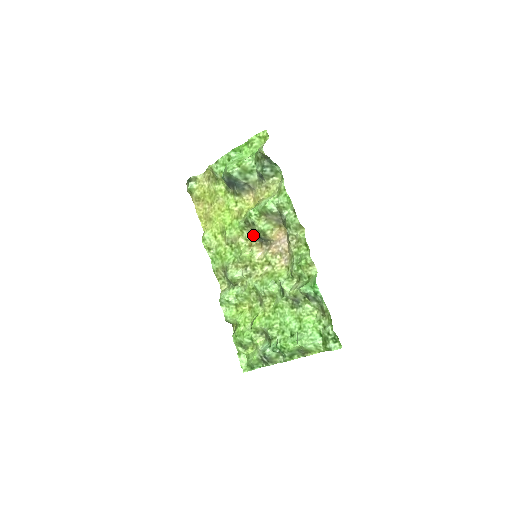
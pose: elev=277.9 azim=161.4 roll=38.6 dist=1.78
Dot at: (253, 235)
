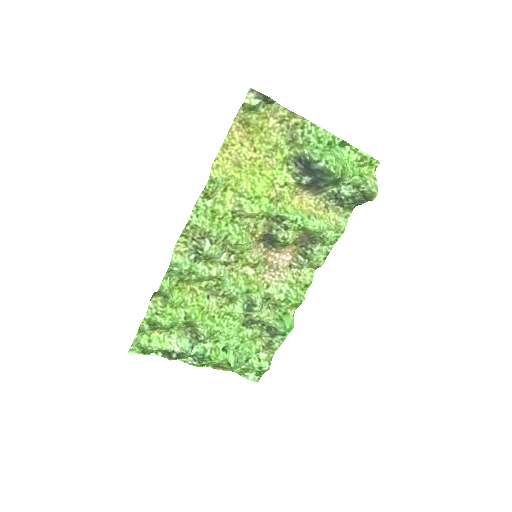
Dot at: (267, 229)
